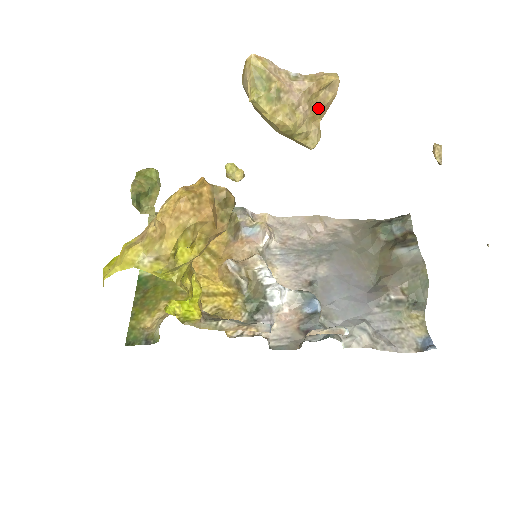
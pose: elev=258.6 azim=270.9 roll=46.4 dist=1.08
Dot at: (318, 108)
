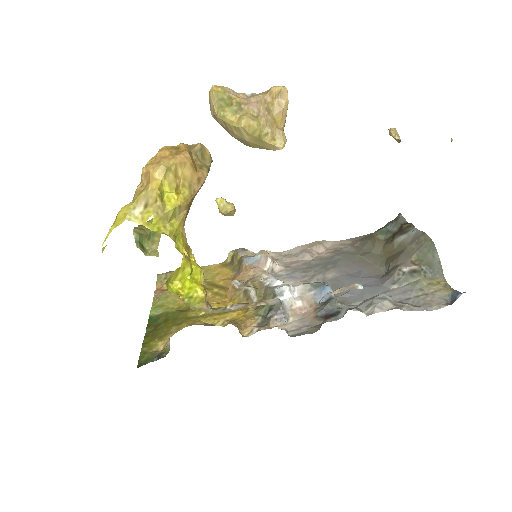
Dot at: (277, 115)
